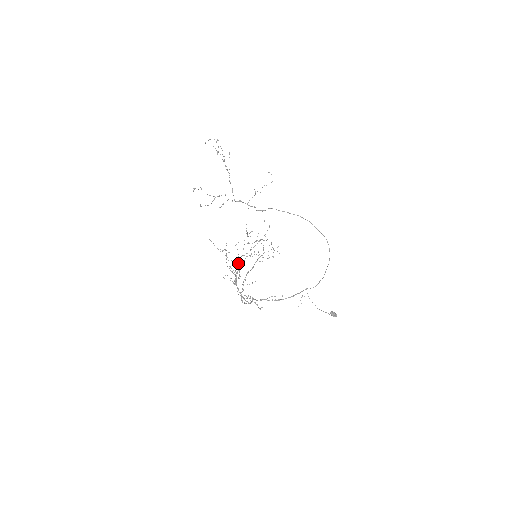
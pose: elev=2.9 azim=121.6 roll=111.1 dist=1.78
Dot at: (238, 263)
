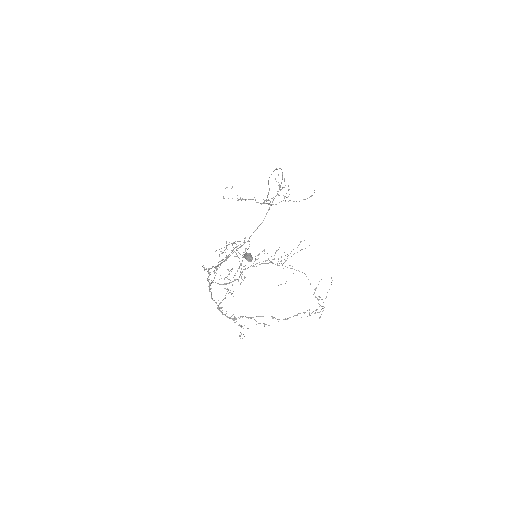
Dot at: occluded
